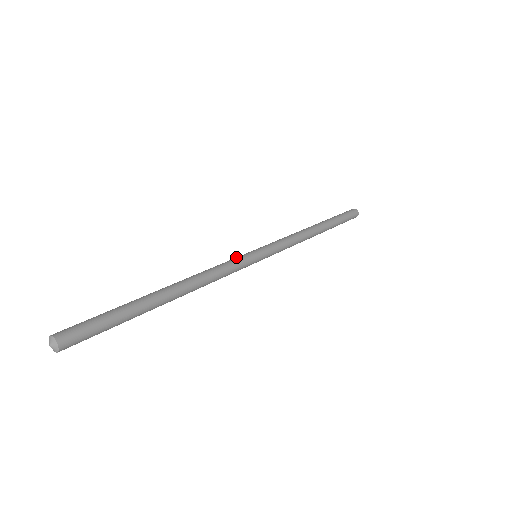
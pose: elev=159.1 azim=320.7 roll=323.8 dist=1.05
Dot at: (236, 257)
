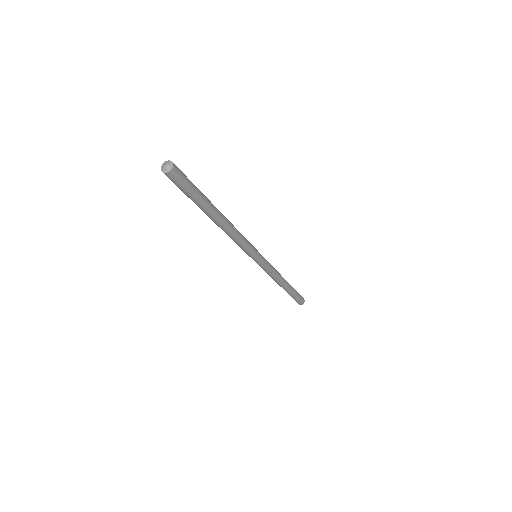
Dot at: occluded
